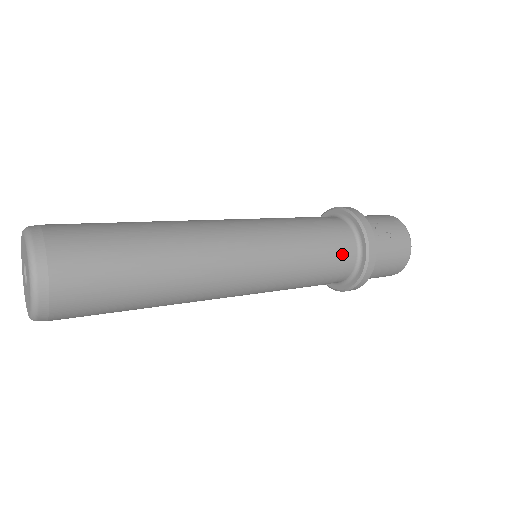
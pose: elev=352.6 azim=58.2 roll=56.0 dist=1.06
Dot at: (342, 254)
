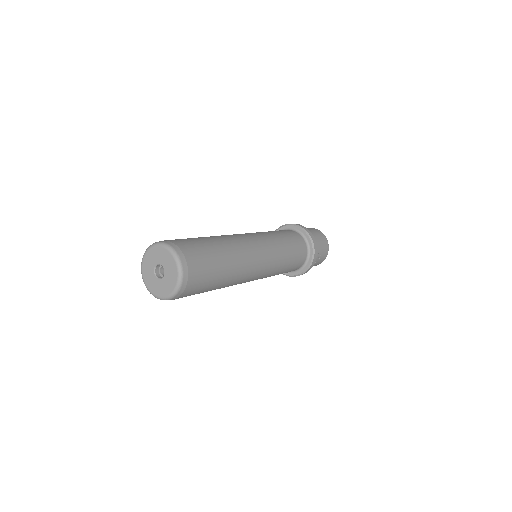
Dot at: (292, 270)
